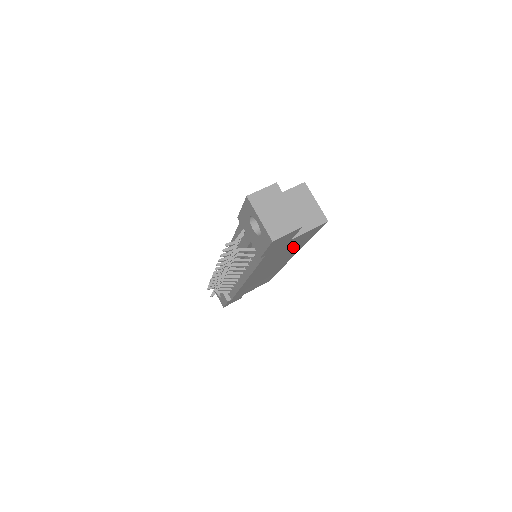
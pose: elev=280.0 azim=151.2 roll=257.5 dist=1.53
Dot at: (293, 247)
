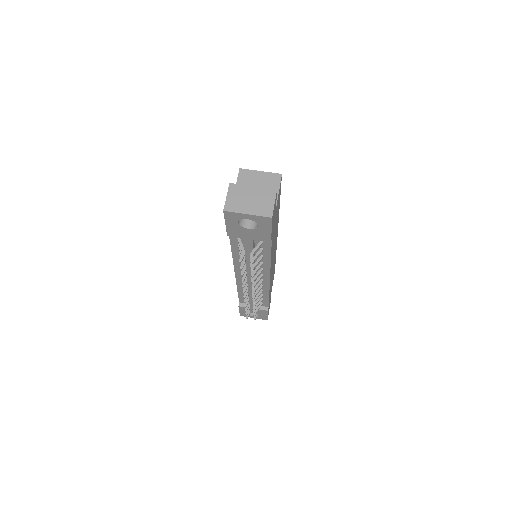
Dot at: occluded
